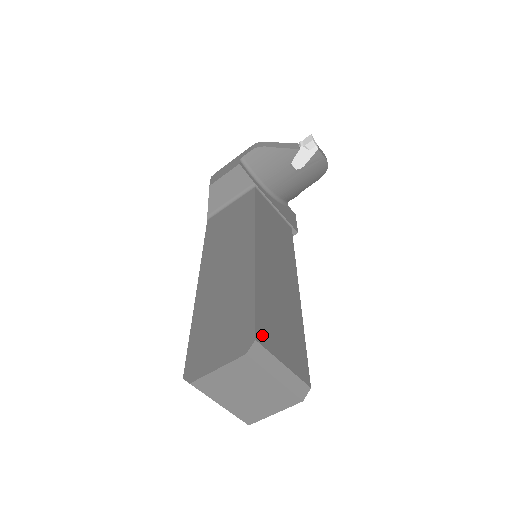
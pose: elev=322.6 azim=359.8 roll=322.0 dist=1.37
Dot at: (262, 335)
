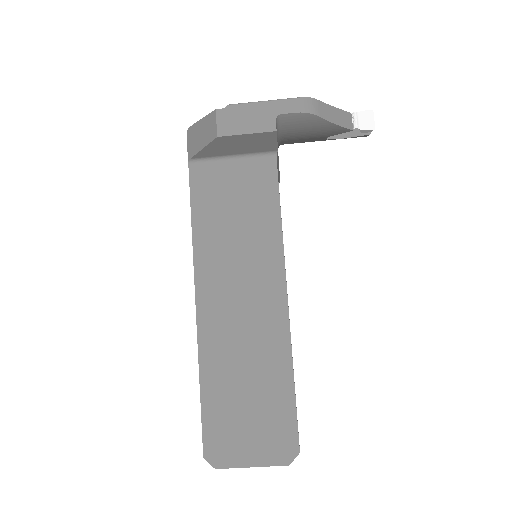
Dot at: occluded
